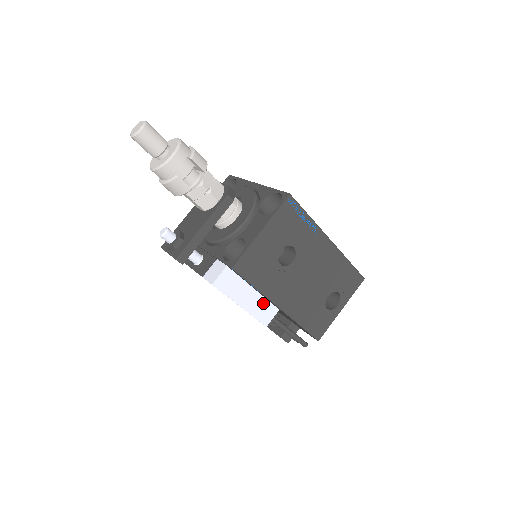
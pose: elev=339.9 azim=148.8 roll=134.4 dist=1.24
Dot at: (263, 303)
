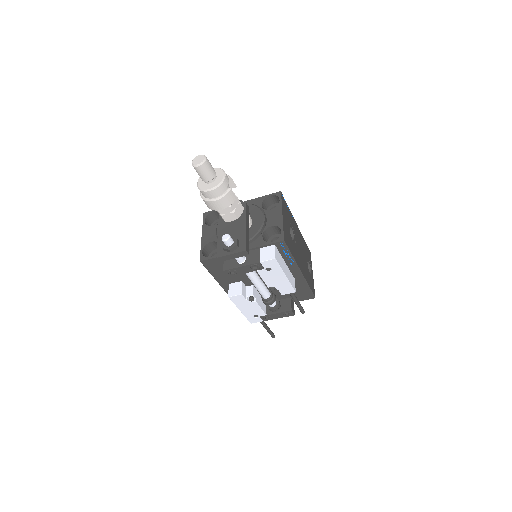
Dot at: (290, 274)
